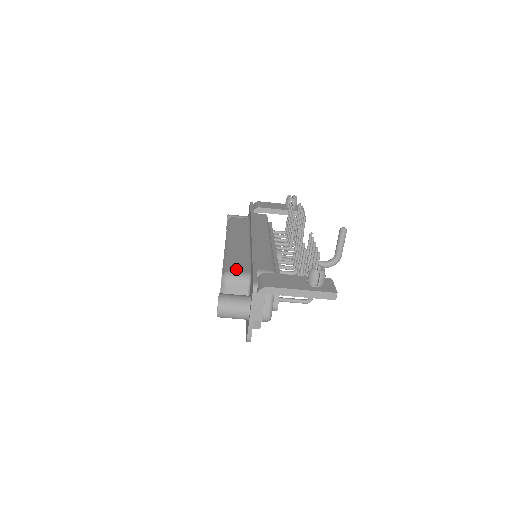
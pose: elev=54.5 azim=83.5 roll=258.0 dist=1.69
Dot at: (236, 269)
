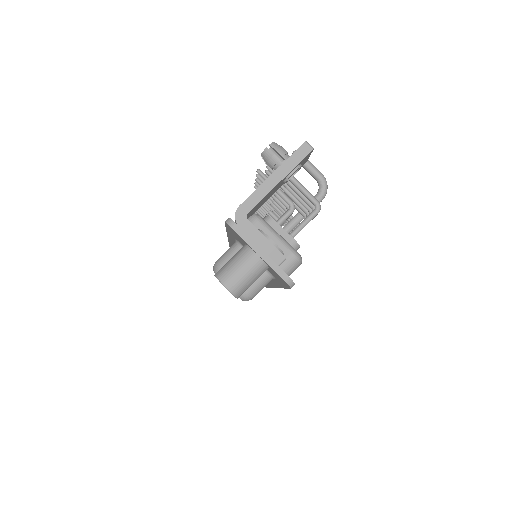
Dot at: occluded
